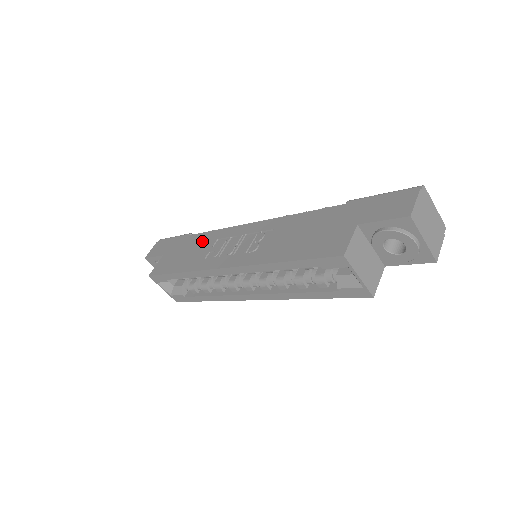
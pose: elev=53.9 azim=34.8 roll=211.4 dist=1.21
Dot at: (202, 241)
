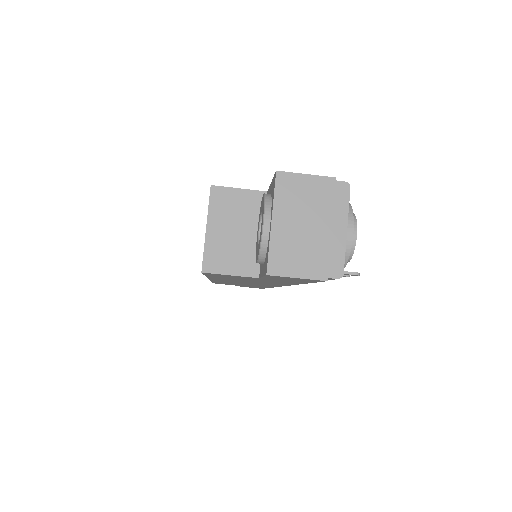
Dot at: occluded
